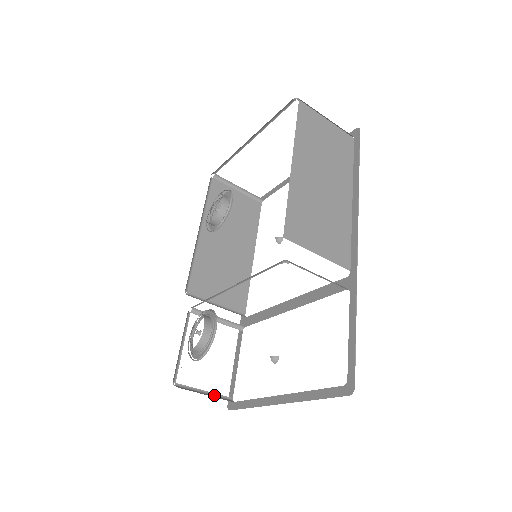
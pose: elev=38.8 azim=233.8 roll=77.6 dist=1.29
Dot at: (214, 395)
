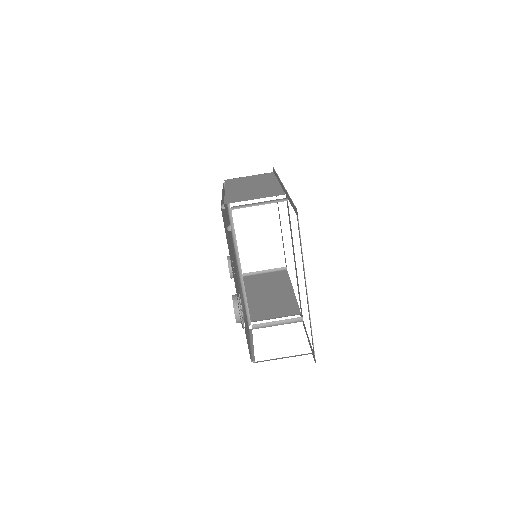
Dot at: (293, 356)
